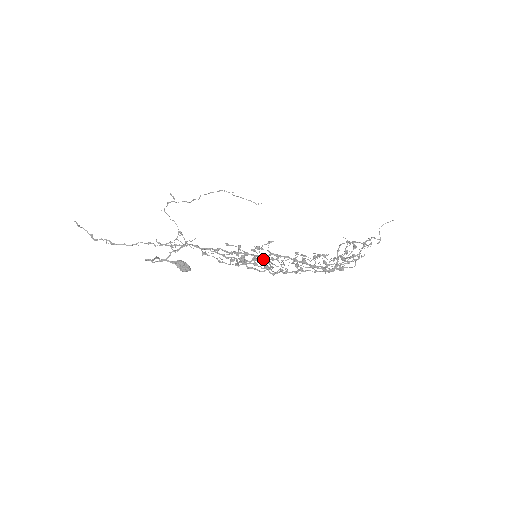
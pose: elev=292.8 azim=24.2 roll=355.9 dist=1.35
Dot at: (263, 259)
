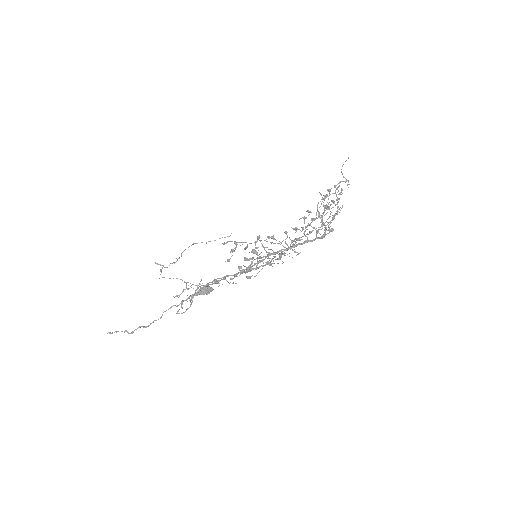
Dot at: occluded
